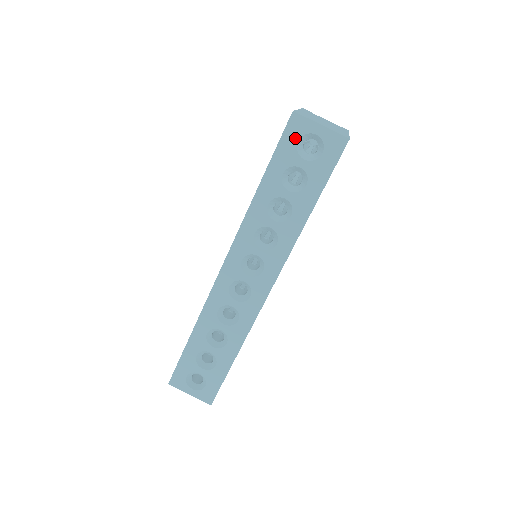
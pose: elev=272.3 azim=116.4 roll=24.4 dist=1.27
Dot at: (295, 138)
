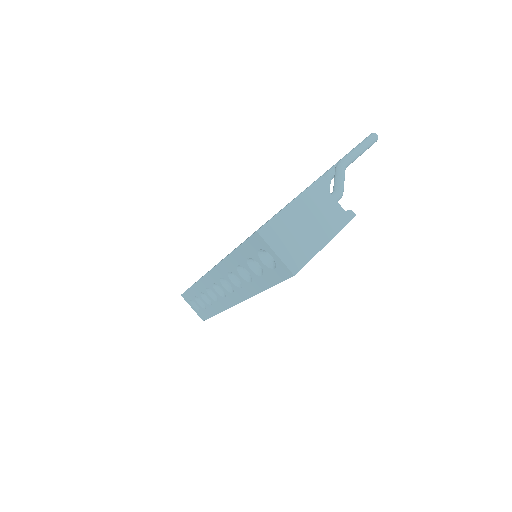
Dot at: (257, 247)
